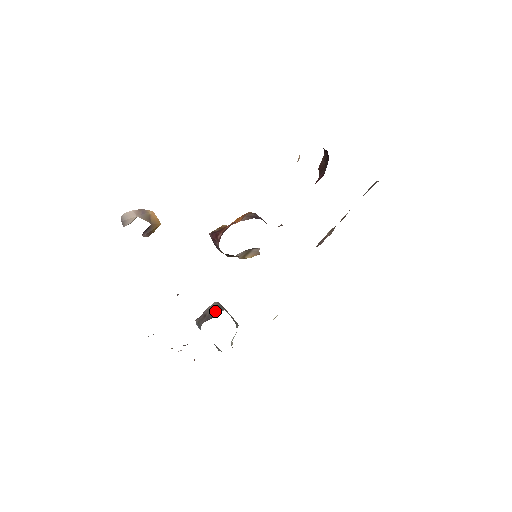
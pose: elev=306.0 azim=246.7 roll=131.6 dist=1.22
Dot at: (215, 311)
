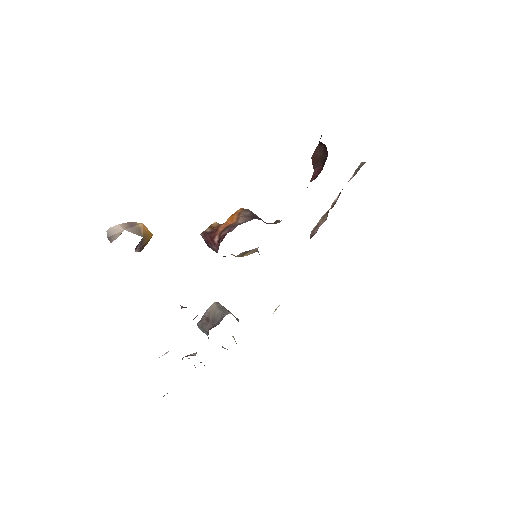
Dot at: (219, 315)
